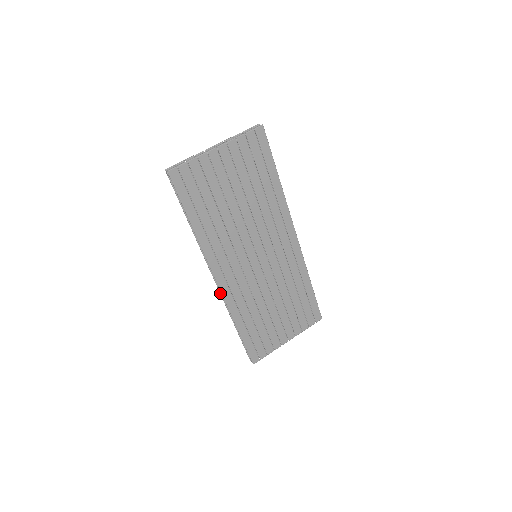
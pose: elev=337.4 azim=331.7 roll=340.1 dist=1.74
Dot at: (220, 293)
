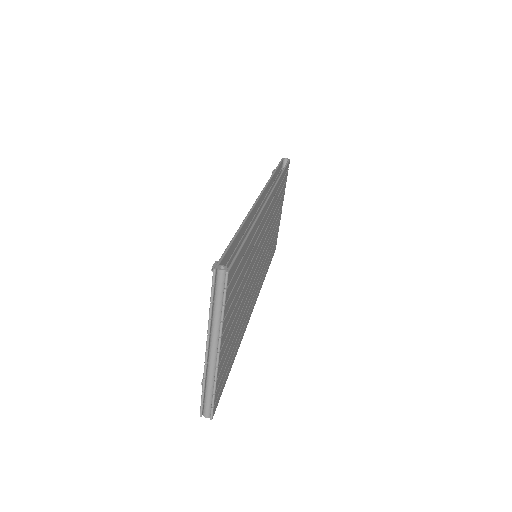
Dot at: occluded
